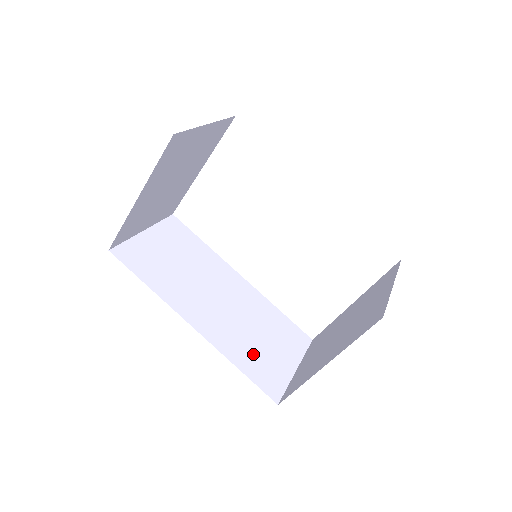
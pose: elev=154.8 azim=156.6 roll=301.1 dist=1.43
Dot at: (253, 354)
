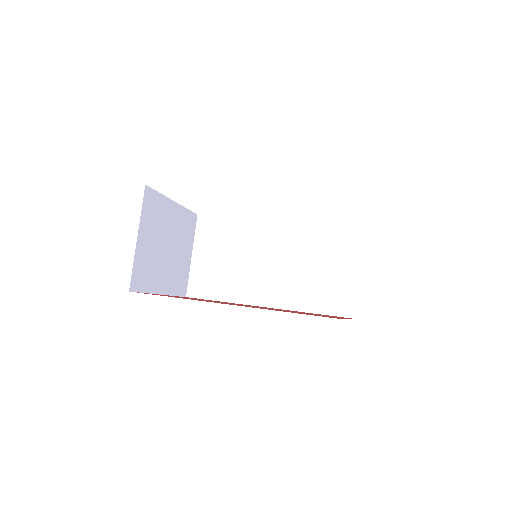
Dot at: (317, 291)
